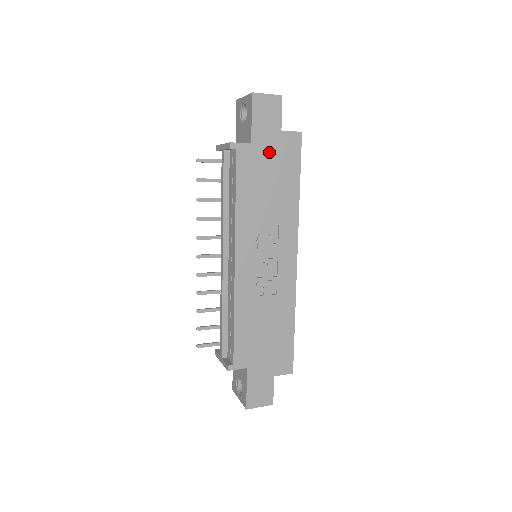
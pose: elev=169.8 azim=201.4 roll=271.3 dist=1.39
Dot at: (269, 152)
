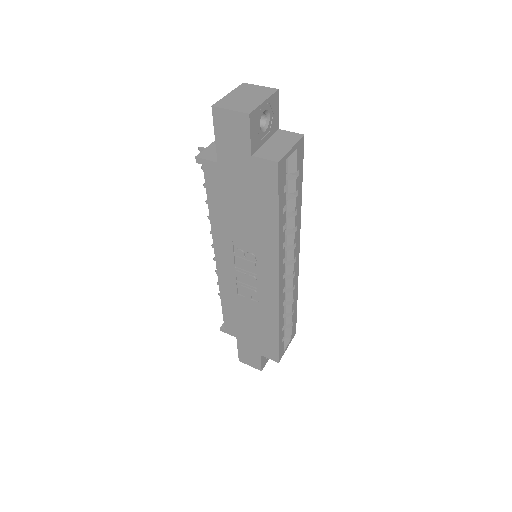
Dot at: (239, 176)
